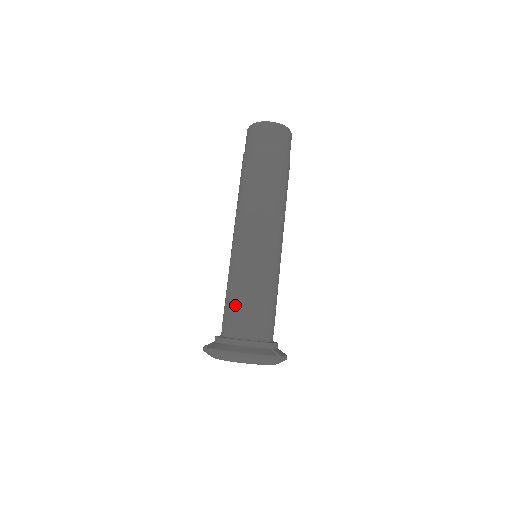
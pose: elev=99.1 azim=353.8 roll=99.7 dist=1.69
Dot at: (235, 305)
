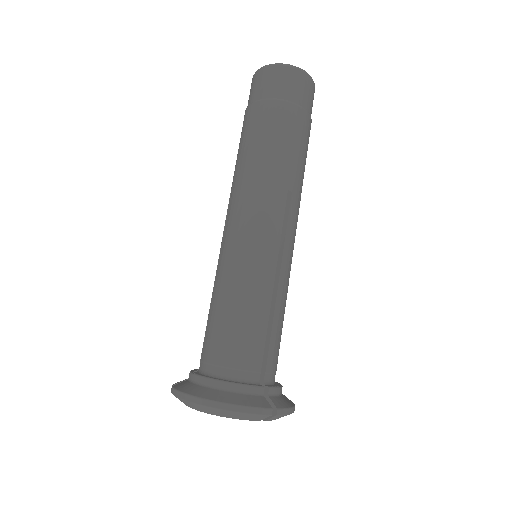
Dot at: (216, 326)
